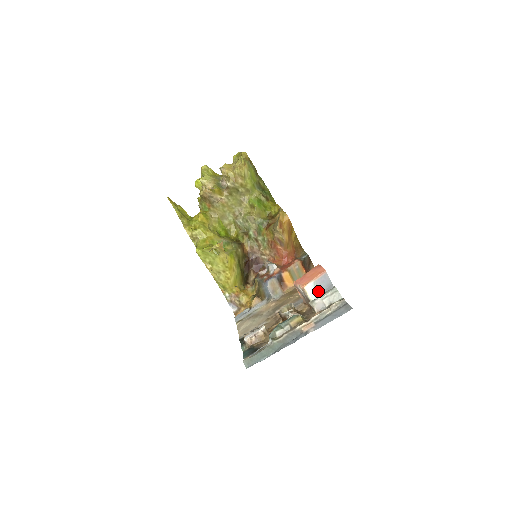
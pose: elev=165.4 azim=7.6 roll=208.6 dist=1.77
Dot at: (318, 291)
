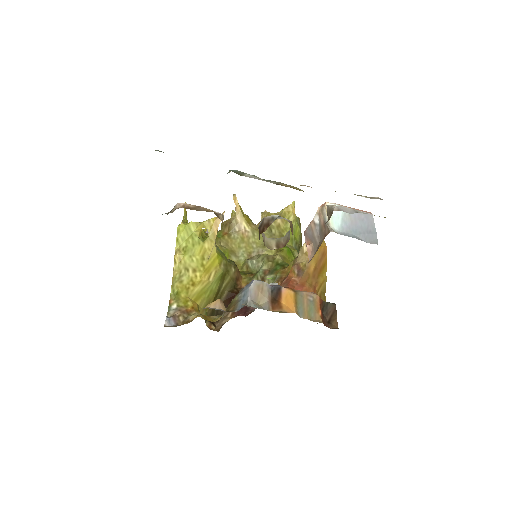
Dot at: (347, 226)
